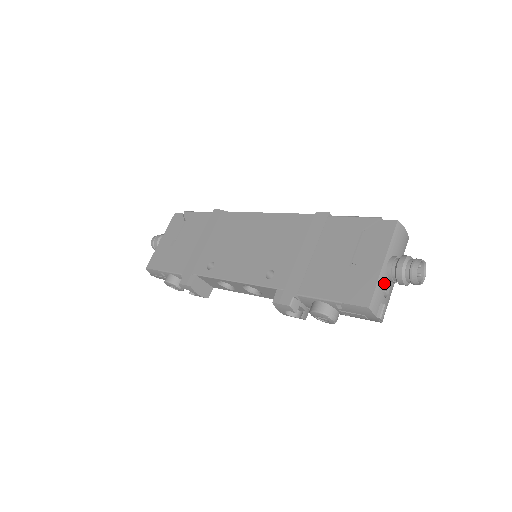
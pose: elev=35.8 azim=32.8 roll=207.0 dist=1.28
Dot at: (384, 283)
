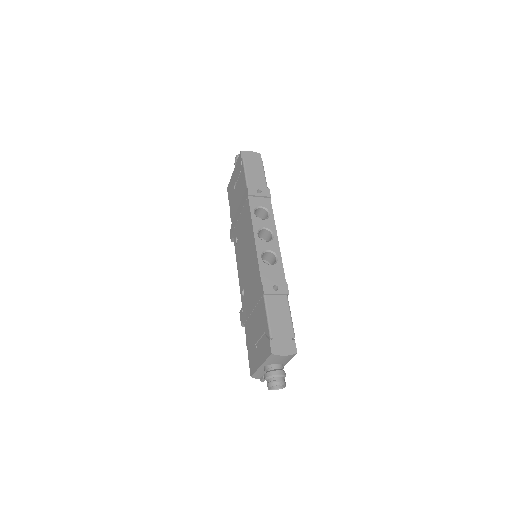
Dot at: (263, 371)
